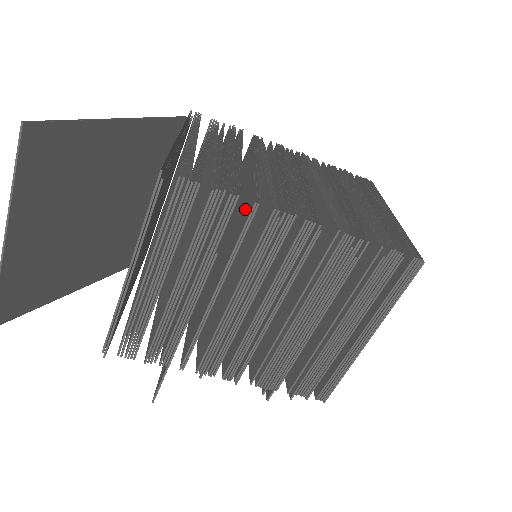
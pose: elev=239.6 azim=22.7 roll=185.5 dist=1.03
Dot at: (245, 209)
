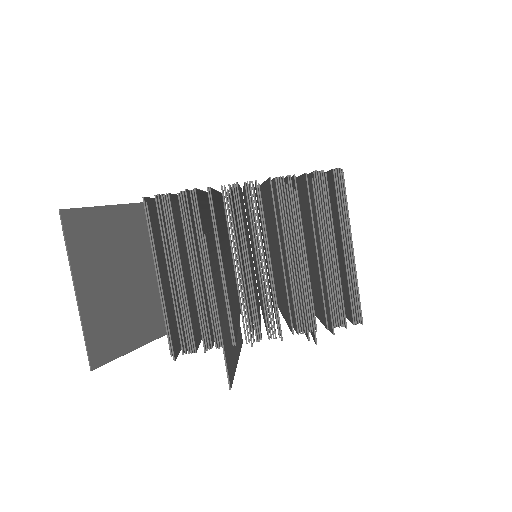
Dot at: occluded
